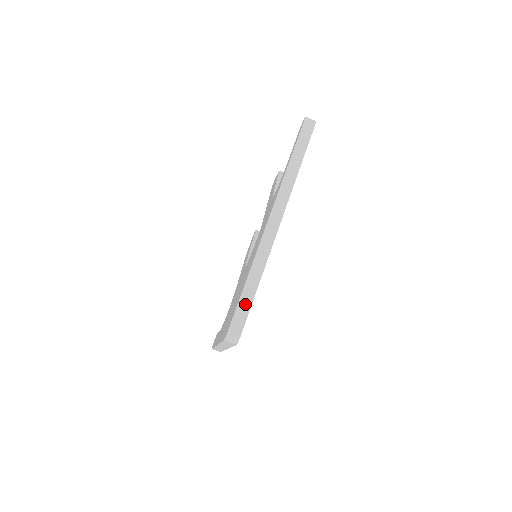
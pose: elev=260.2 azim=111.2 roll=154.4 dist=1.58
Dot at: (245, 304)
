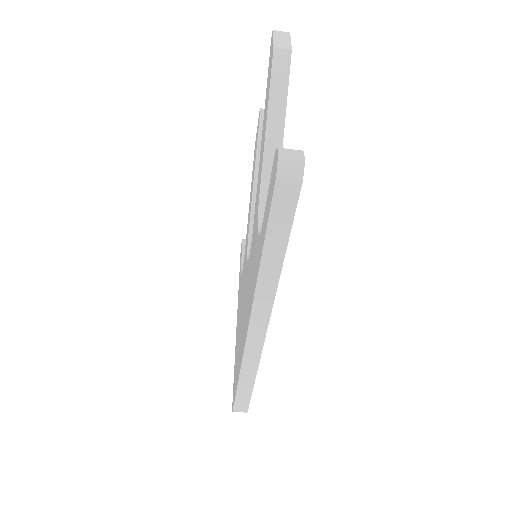
Dot at: (244, 396)
